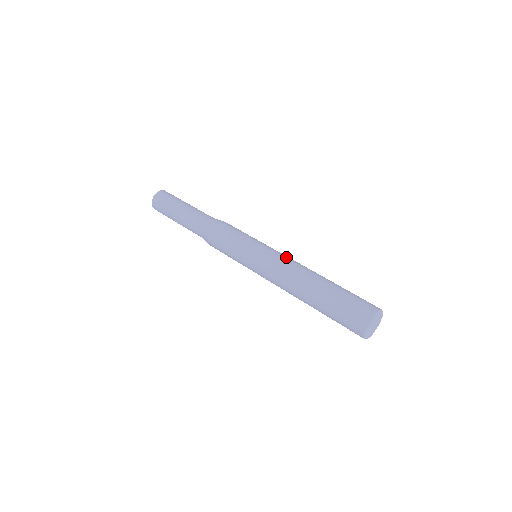
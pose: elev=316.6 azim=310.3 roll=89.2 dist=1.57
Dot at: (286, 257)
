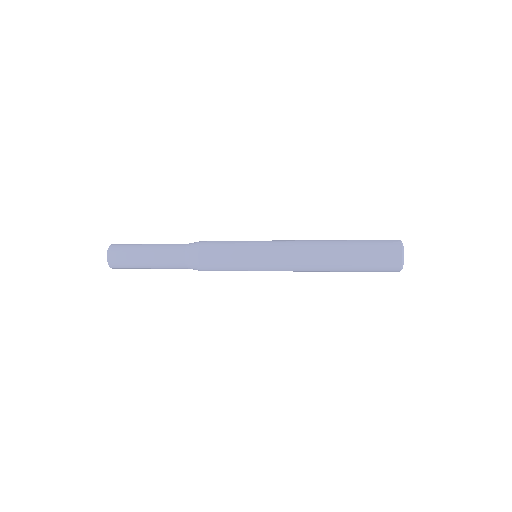
Dot at: occluded
